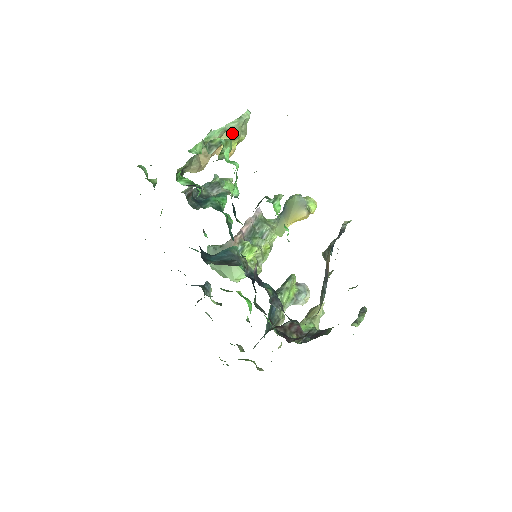
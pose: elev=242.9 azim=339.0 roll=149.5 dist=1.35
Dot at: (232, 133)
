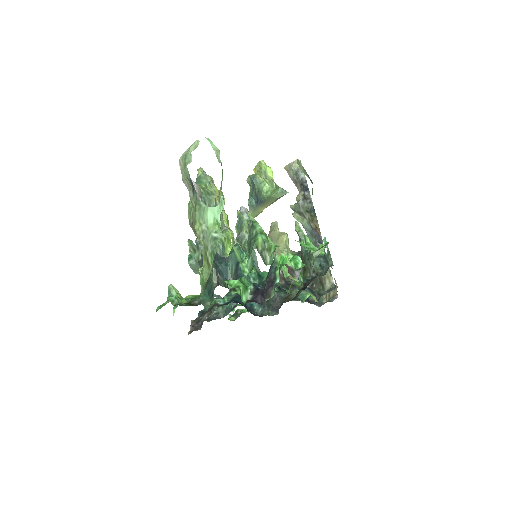
Dot at: occluded
